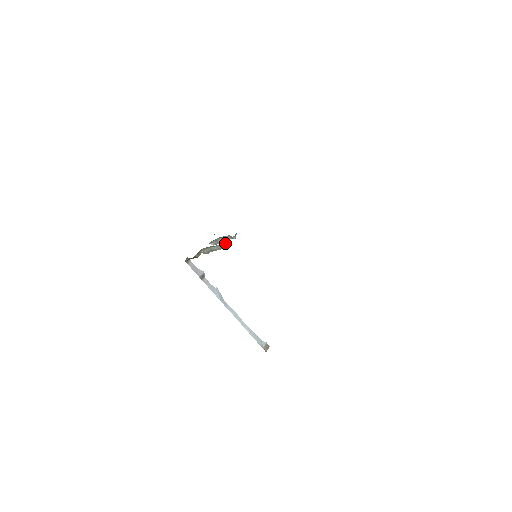
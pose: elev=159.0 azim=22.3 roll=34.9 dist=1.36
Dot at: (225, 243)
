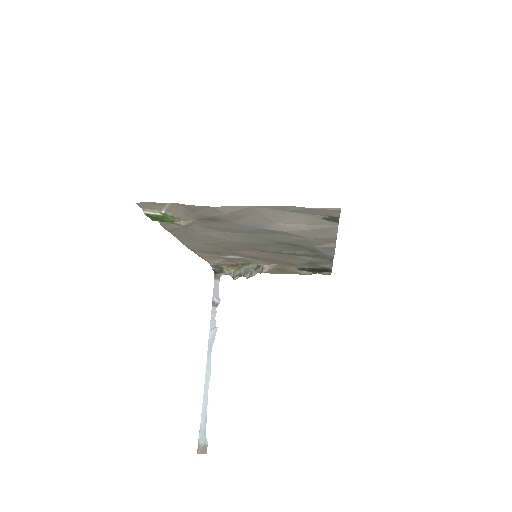
Dot at: (252, 265)
